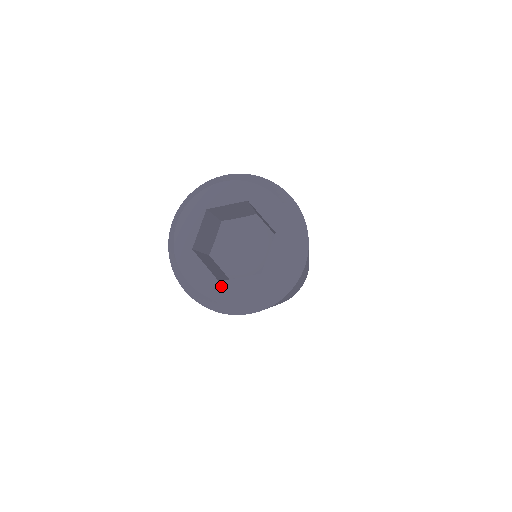
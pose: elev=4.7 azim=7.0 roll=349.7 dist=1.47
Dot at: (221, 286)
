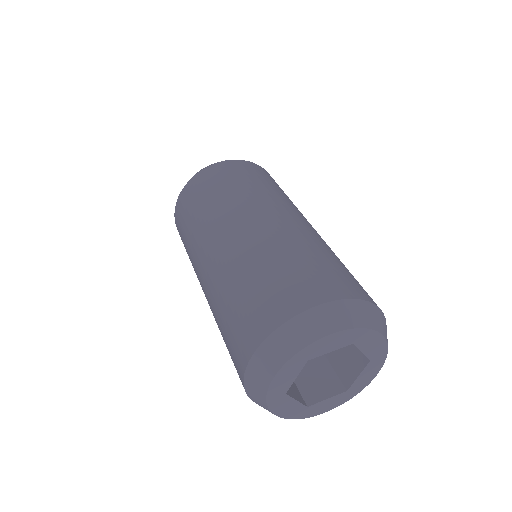
Dot at: (309, 409)
